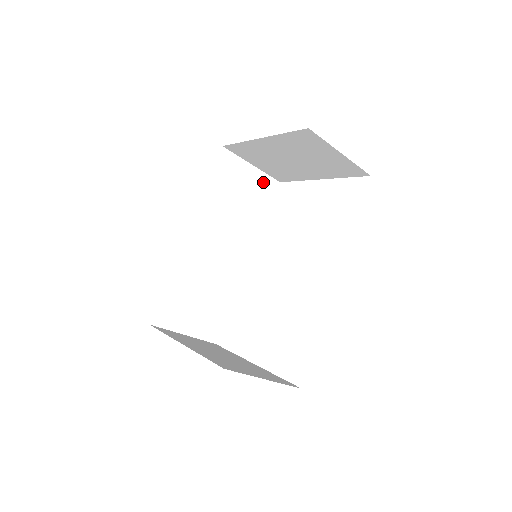
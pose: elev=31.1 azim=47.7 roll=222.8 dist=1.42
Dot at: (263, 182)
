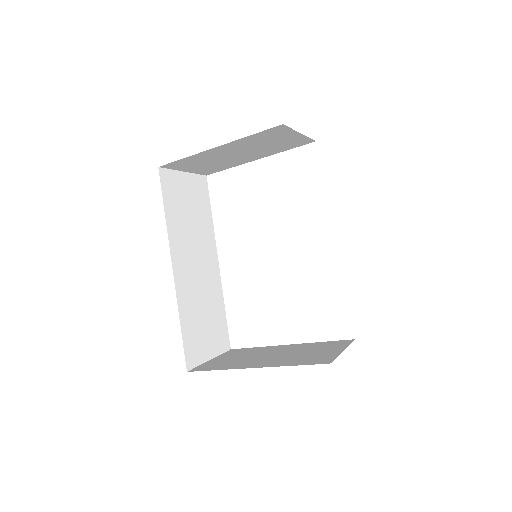
Dot at: (197, 183)
